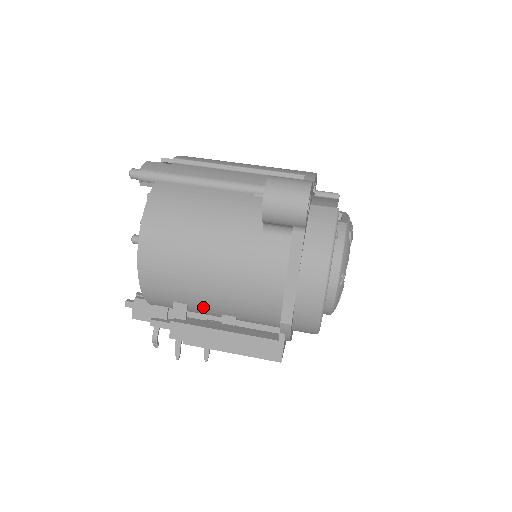
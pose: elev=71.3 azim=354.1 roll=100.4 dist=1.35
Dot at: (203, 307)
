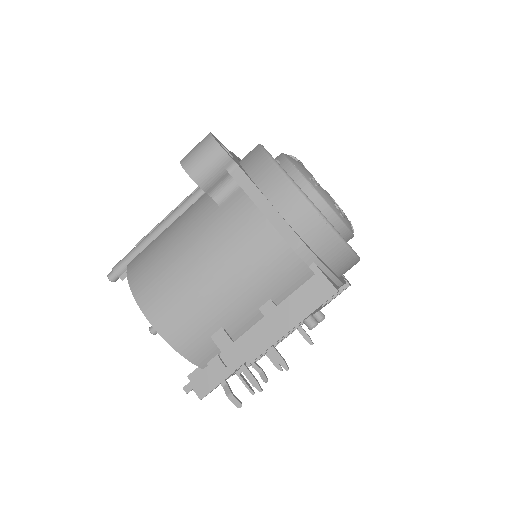
Dot at: (235, 316)
